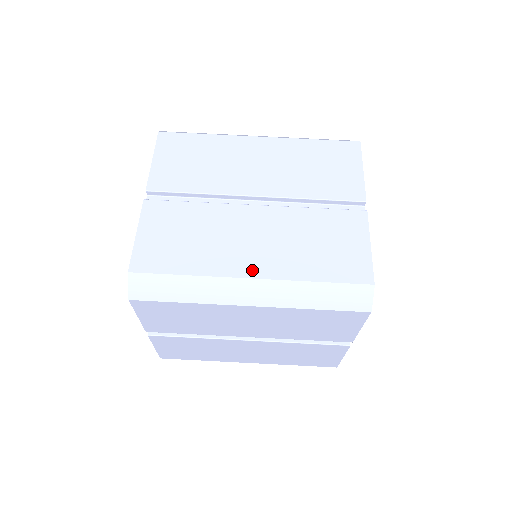
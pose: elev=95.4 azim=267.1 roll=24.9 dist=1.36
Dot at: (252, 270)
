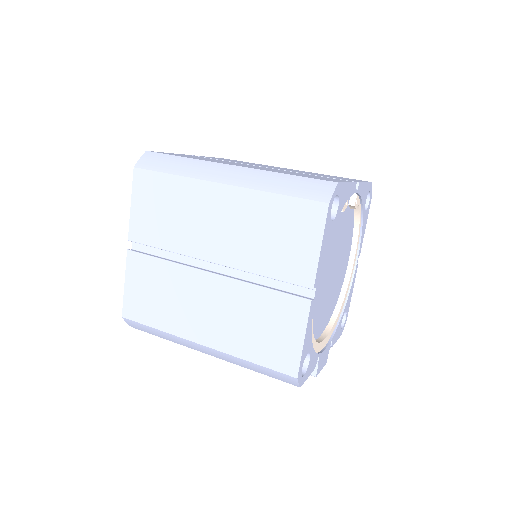
Dot at: (237, 165)
